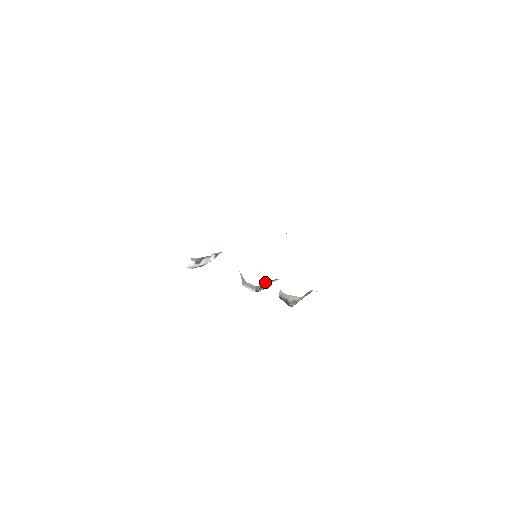
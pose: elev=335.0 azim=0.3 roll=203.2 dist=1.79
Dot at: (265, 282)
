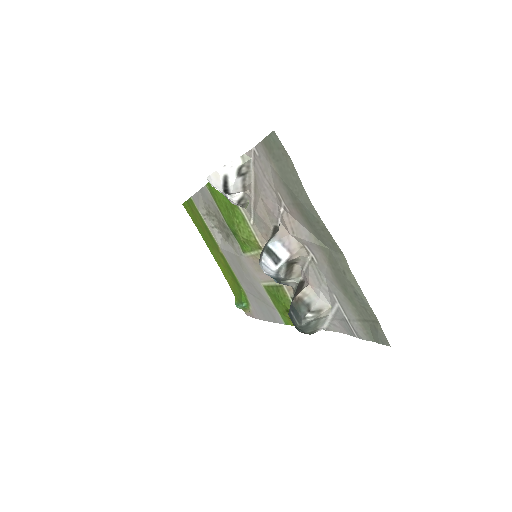
Dot at: (292, 265)
